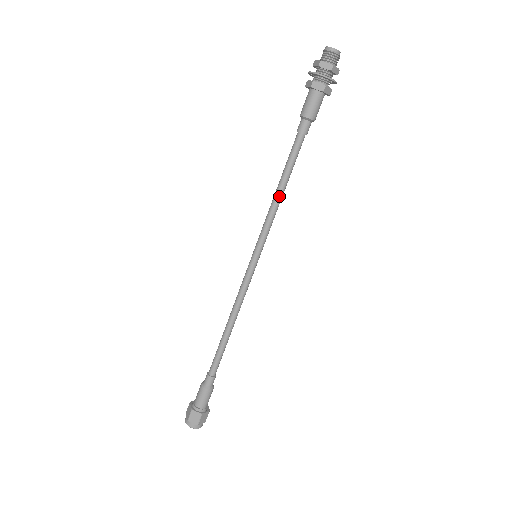
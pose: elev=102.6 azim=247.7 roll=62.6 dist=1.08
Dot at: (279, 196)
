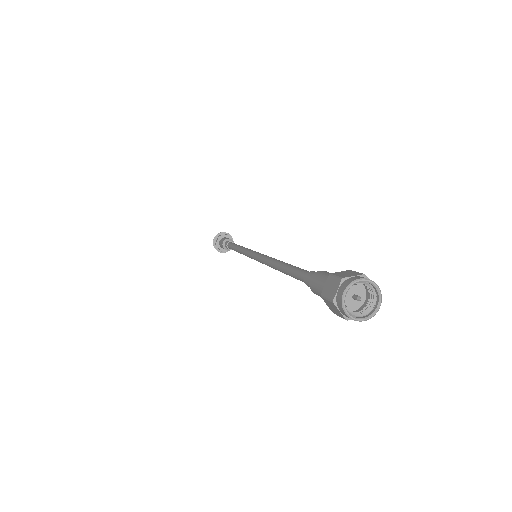
Dot at: occluded
